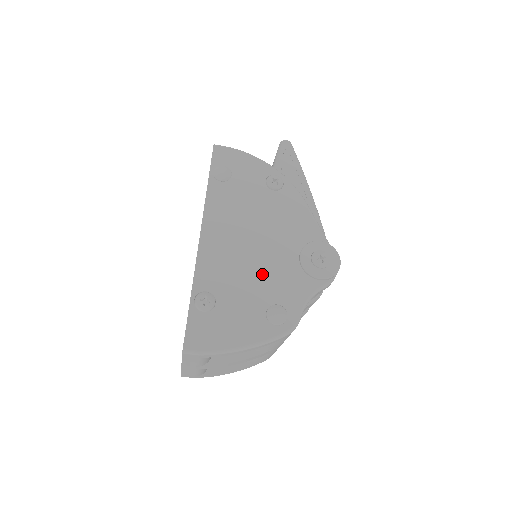
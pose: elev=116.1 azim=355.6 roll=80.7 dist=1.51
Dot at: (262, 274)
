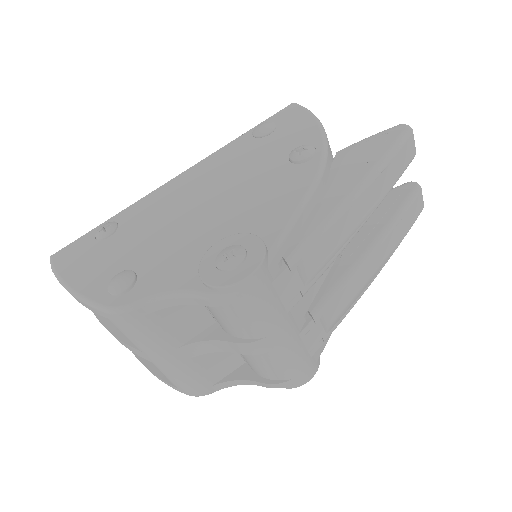
Dot at: (167, 237)
